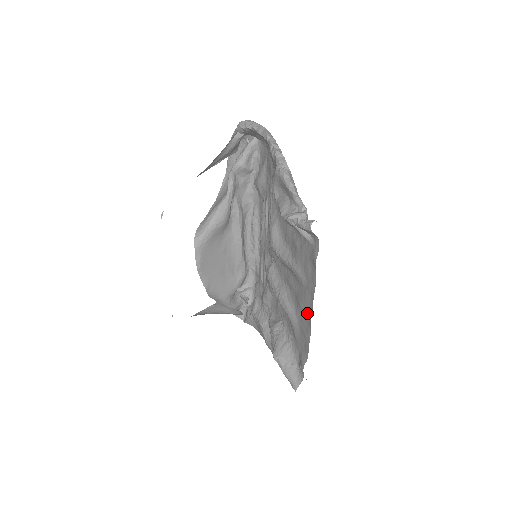
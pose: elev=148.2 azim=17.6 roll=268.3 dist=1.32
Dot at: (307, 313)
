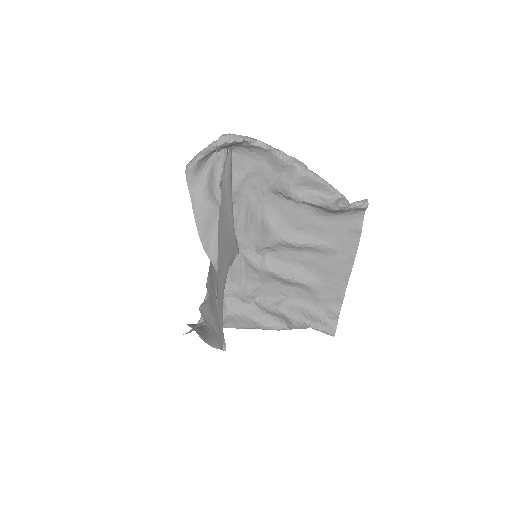
Dot at: (342, 272)
